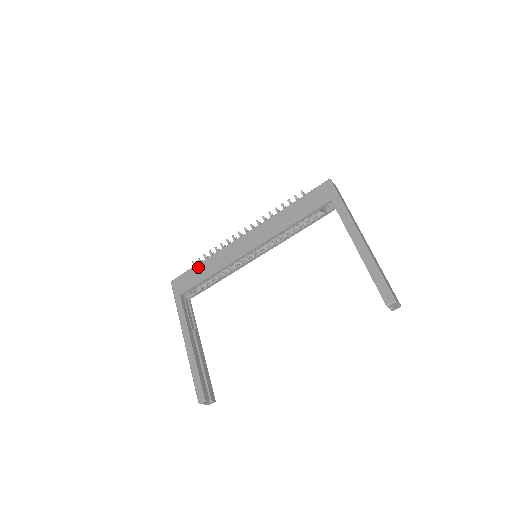
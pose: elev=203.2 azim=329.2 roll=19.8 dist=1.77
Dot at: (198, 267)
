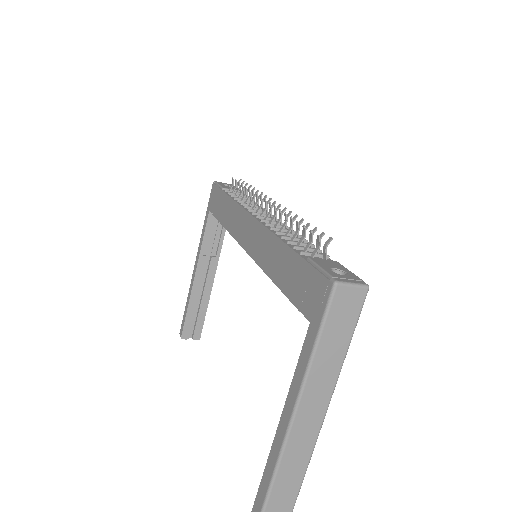
Dot at: (224, 197)
